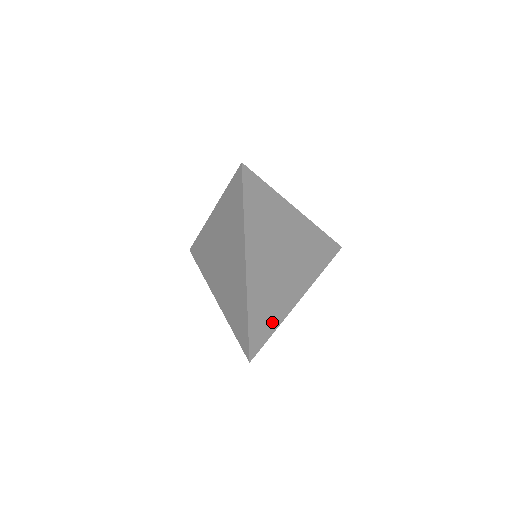
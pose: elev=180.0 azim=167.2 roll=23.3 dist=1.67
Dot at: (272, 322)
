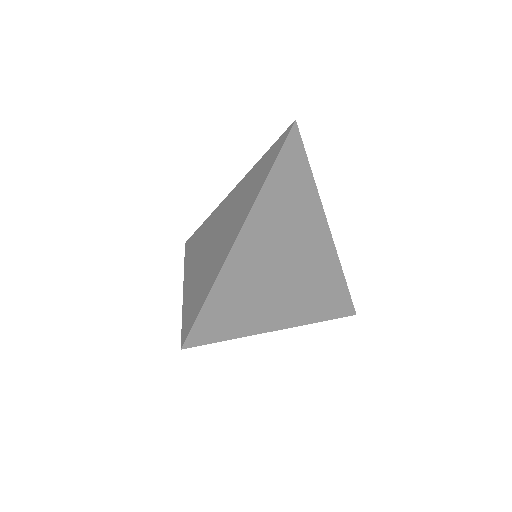
Dot at: (236, 324)
